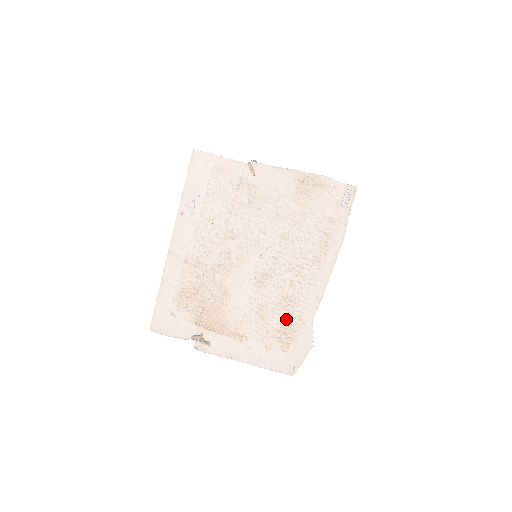
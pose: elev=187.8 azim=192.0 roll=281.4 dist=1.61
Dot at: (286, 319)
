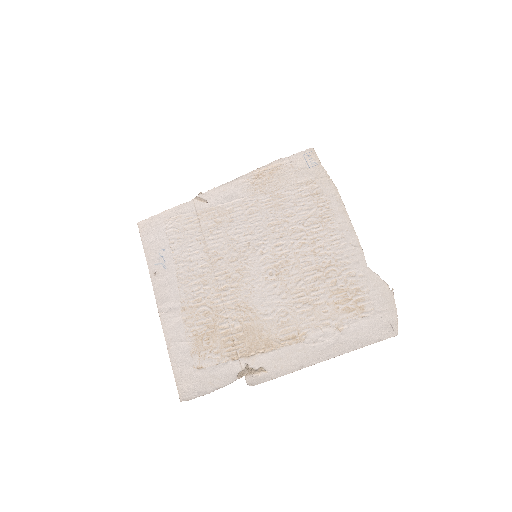
Dot at: (336, 286)
